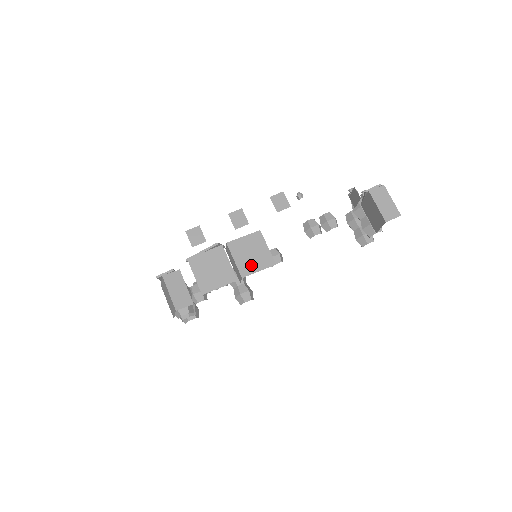
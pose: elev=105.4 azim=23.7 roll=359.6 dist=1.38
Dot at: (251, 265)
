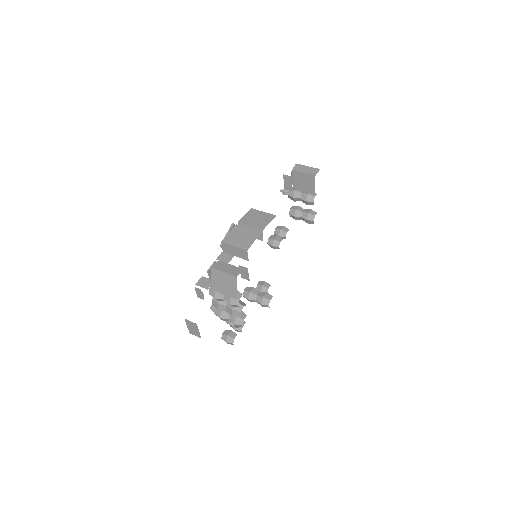
Dot at: (262, 223)
